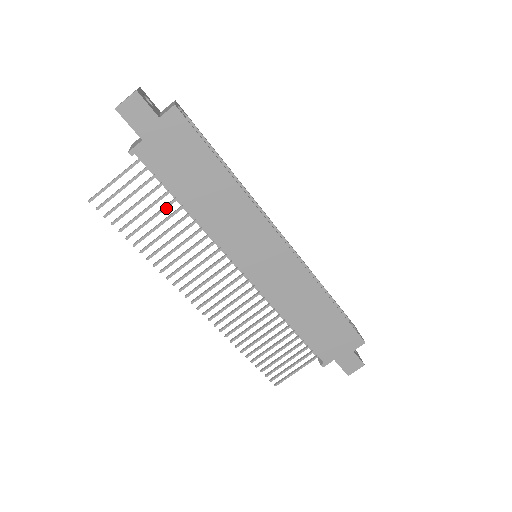
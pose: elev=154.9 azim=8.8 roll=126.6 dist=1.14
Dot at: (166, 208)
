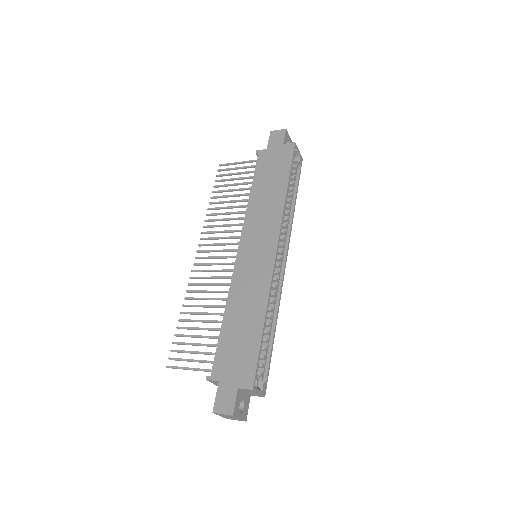
Dot at: (243, 189)
